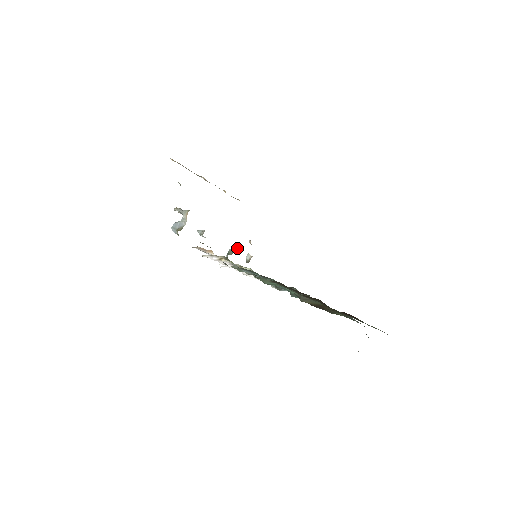
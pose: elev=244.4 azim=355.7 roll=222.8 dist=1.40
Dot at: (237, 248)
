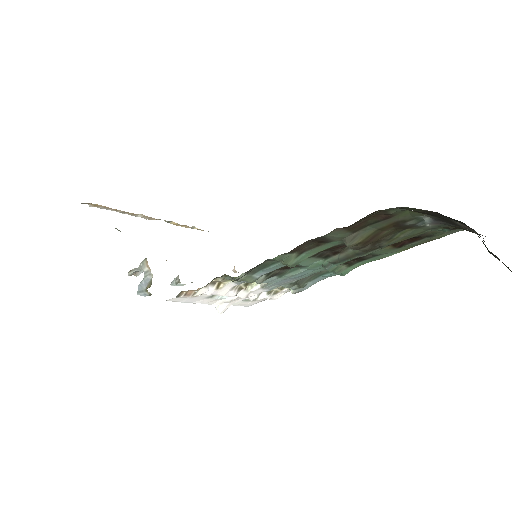
Dot at: occluded
